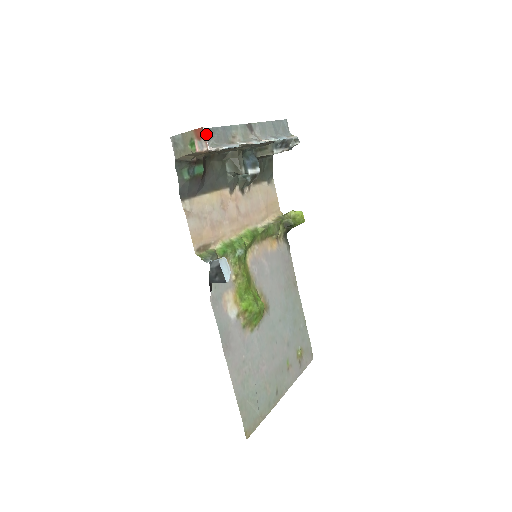
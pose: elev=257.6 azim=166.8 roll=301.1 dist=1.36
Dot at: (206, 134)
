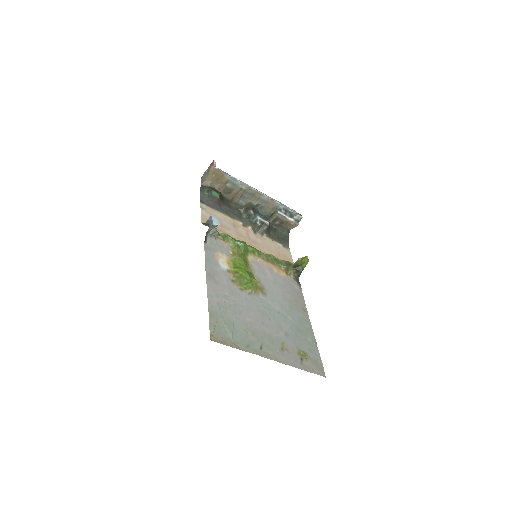
Dot at: (215, 162)
